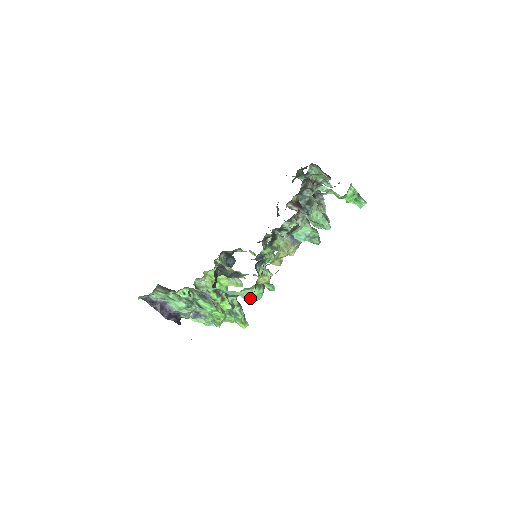
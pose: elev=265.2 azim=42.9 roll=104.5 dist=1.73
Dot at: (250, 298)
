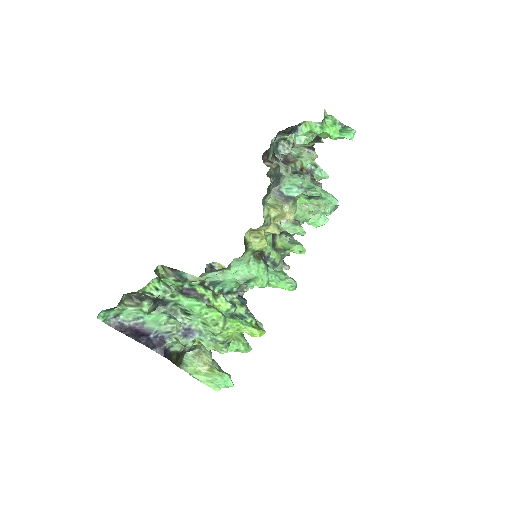
Dot at: (249, 278)
